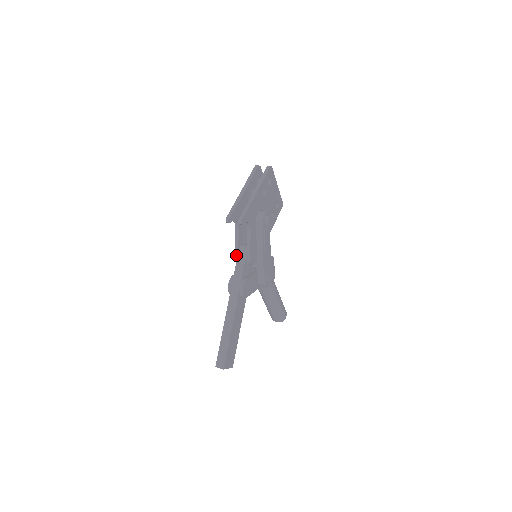
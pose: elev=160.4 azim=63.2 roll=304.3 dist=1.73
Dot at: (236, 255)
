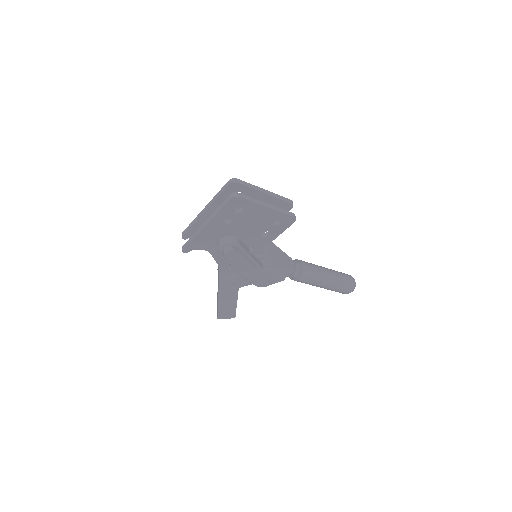
Dot at: occluded
